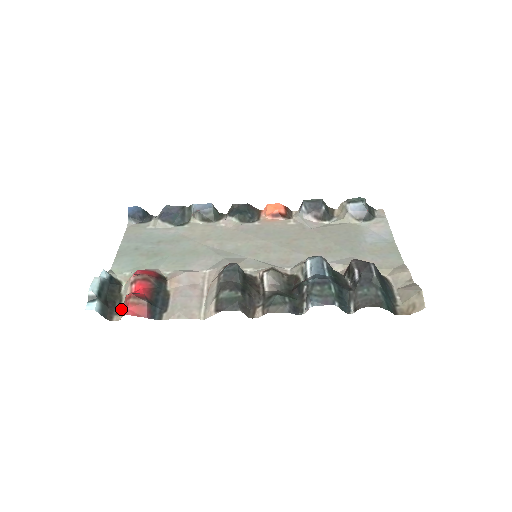
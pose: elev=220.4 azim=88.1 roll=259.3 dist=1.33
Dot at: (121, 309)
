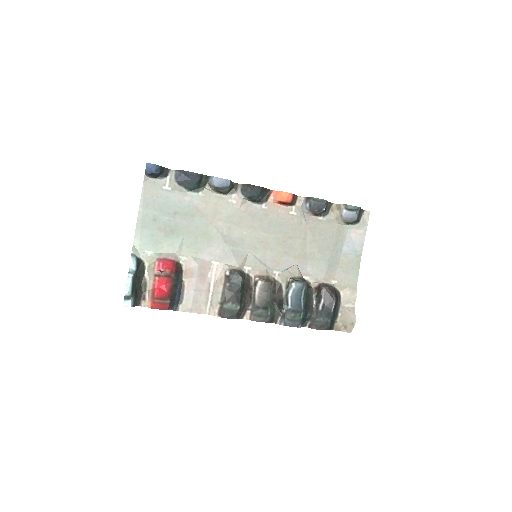
Dot at: (147, 295)
